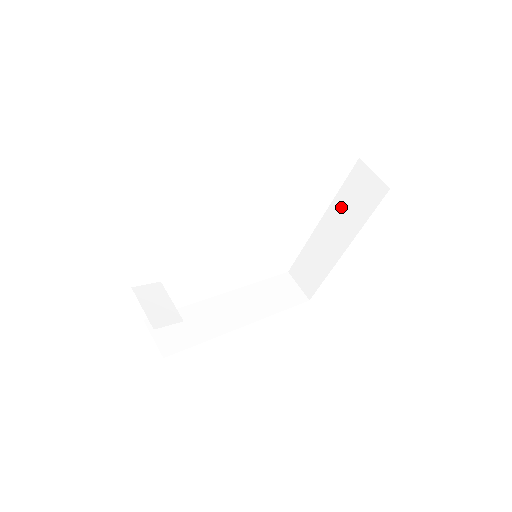
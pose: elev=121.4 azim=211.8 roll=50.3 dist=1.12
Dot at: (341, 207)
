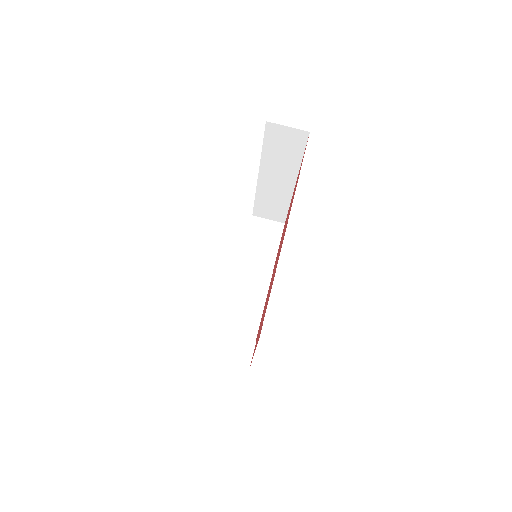
Dot at: (272, 159)
